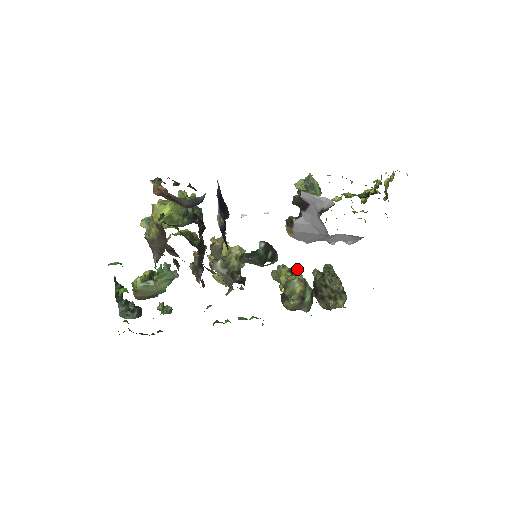
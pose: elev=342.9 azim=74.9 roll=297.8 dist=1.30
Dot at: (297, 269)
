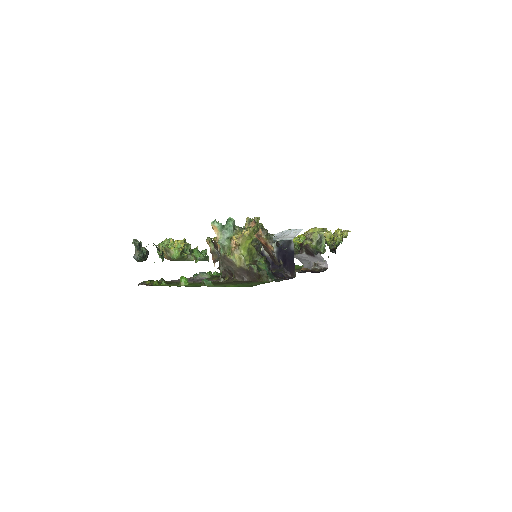
Dot at: occluded
